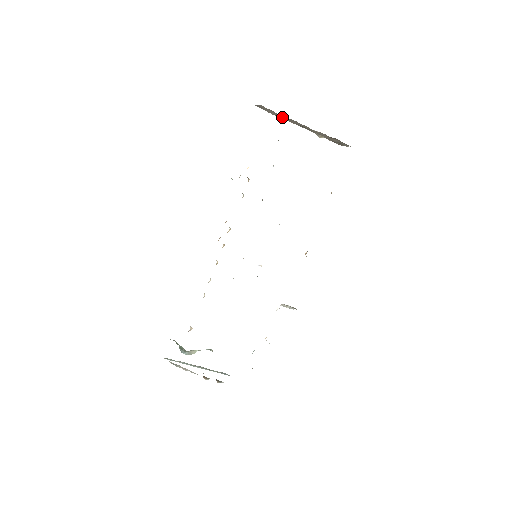
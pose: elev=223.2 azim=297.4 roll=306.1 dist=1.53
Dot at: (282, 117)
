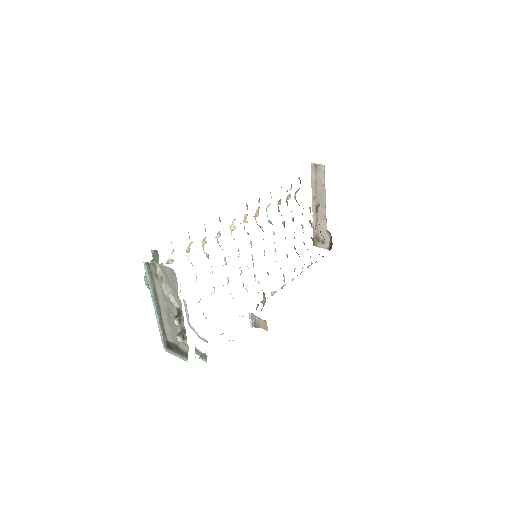
Dot at: (317, 188)
